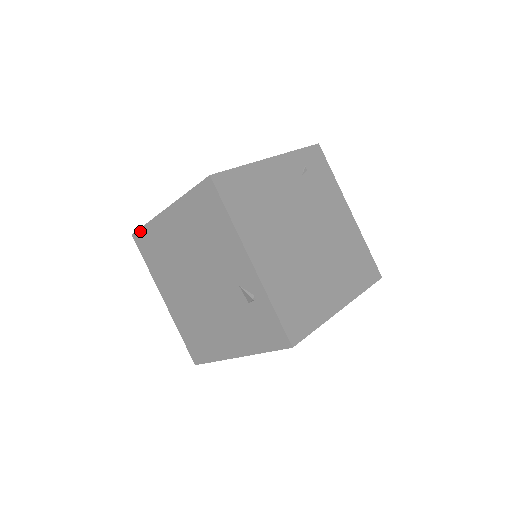
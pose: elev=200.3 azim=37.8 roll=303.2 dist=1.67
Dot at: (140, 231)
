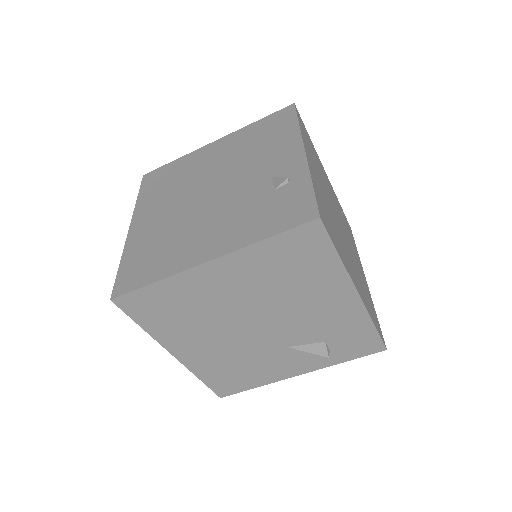
Dot at: (160, 168)
